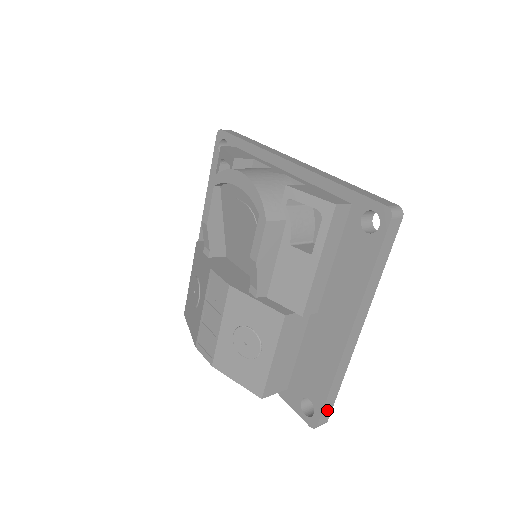
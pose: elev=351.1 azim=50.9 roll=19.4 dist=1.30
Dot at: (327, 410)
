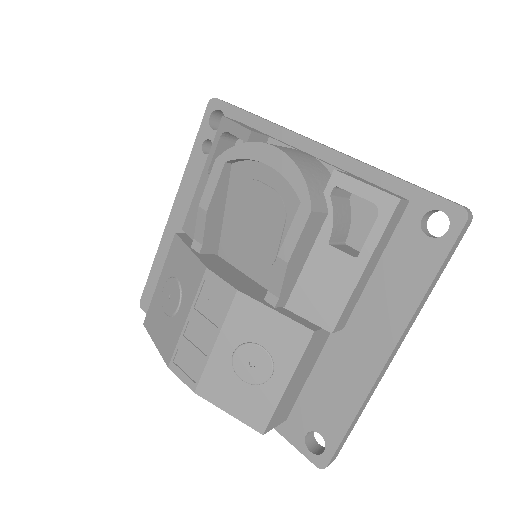
Dot at: (340, 446)
